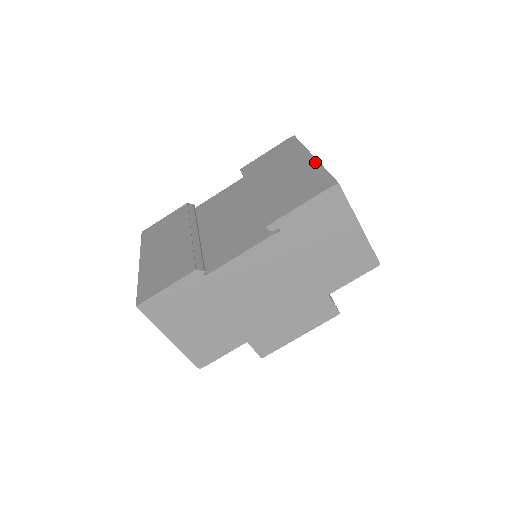
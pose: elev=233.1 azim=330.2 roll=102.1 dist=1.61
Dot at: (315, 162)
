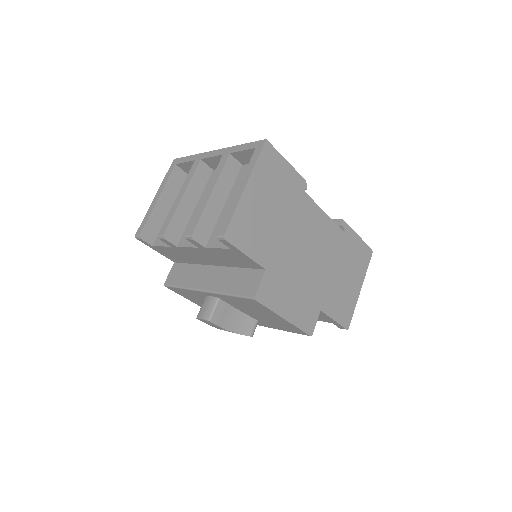
Dot at: occluded
